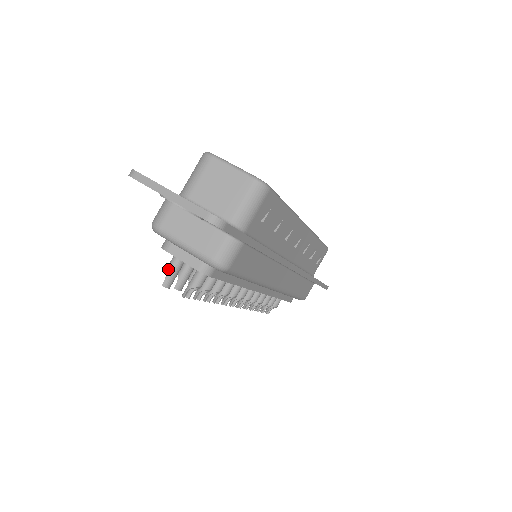
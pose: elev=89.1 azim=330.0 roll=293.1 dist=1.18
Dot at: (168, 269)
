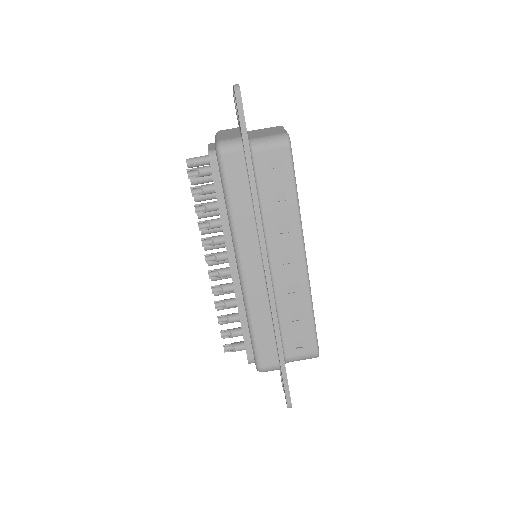
Dot at: occluded
